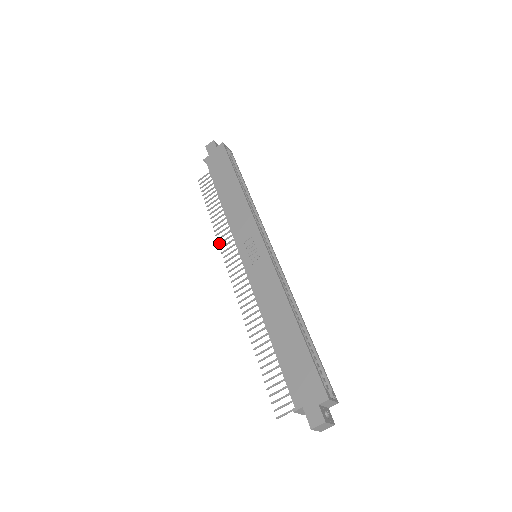
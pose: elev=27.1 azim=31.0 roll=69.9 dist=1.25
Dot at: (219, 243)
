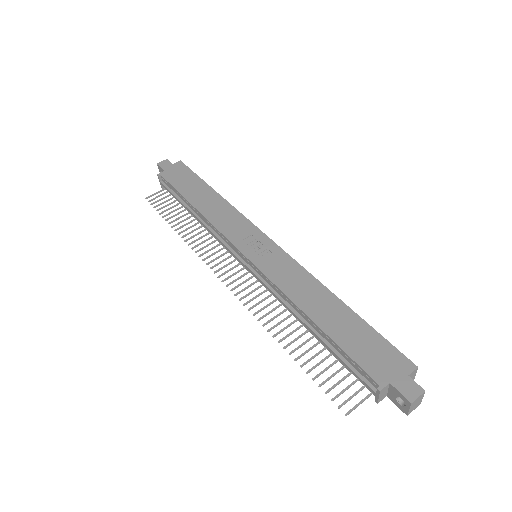
Dot at: (196, 251)
